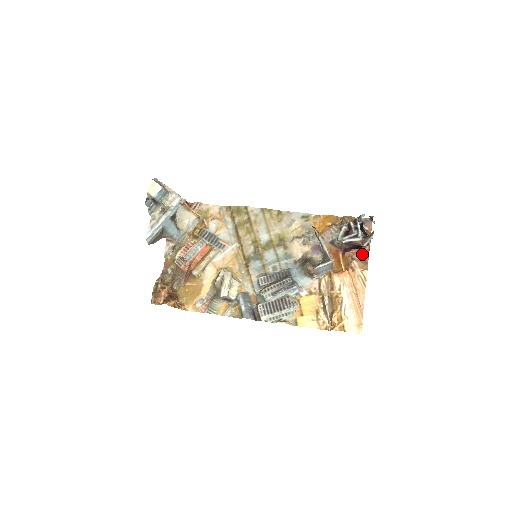
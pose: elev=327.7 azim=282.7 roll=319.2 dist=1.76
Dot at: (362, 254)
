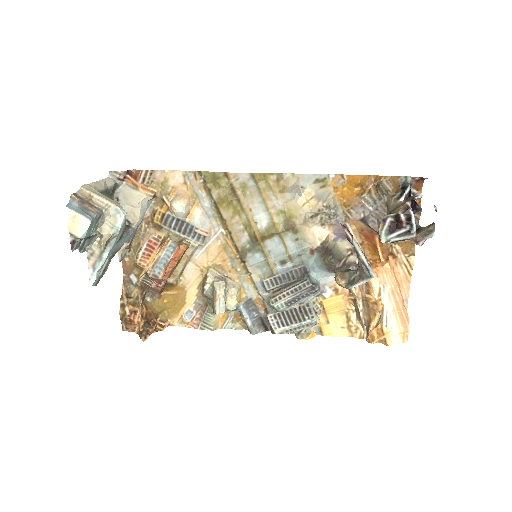
Dot at: occluded
